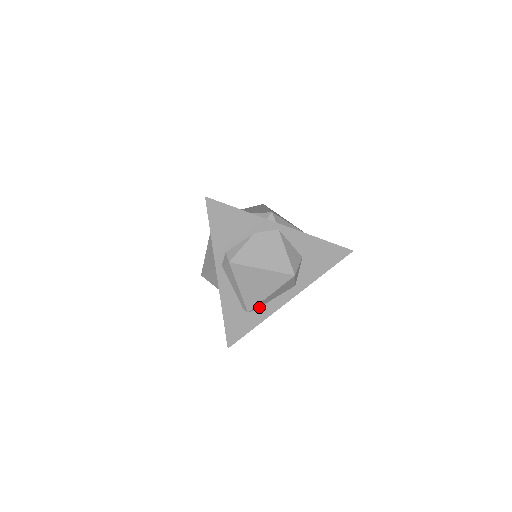
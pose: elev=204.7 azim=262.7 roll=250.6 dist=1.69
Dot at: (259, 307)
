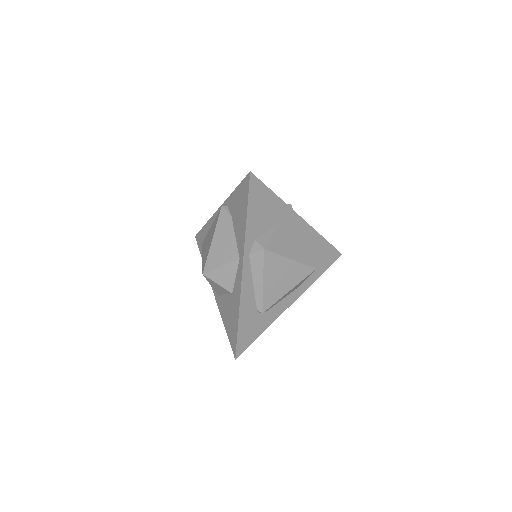
Dot at: (269, 308)
